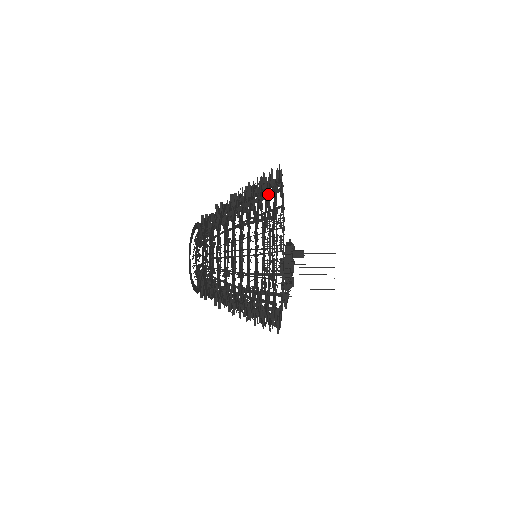
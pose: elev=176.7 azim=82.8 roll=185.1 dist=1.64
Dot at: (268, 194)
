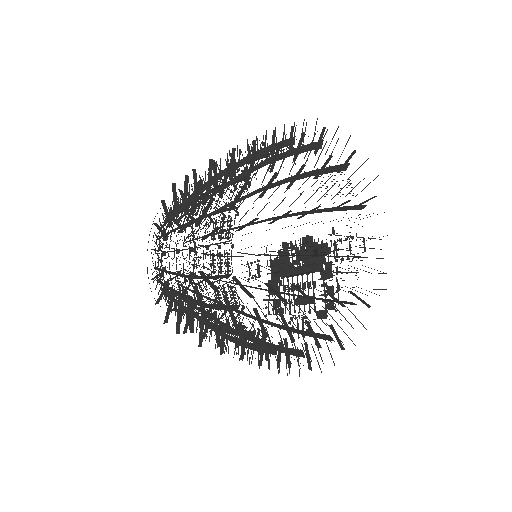
Dot at: (312, 144)
